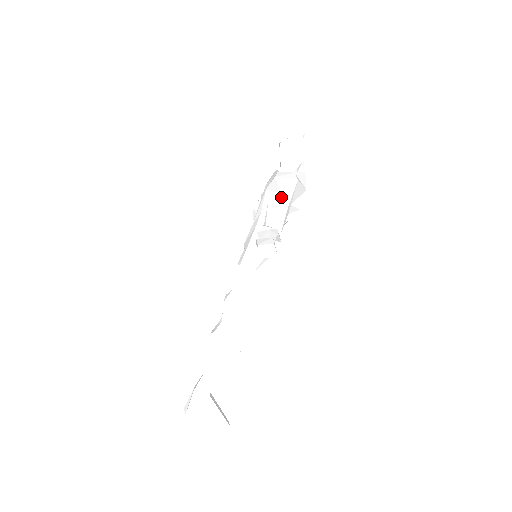
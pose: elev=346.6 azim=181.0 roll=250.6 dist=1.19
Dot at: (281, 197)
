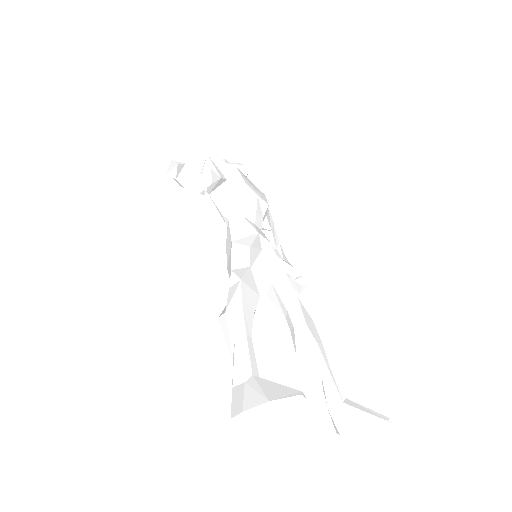
Dot at: (203, 172)
